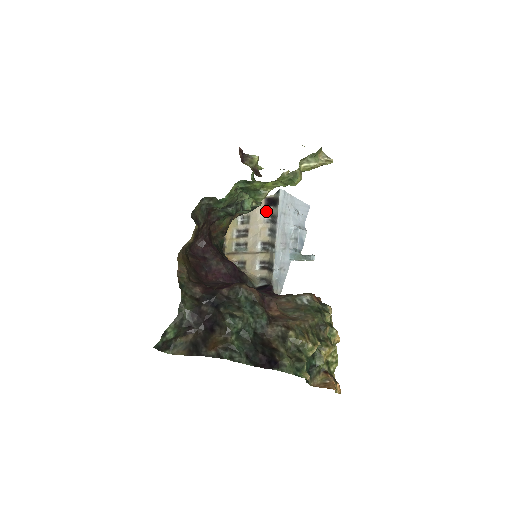
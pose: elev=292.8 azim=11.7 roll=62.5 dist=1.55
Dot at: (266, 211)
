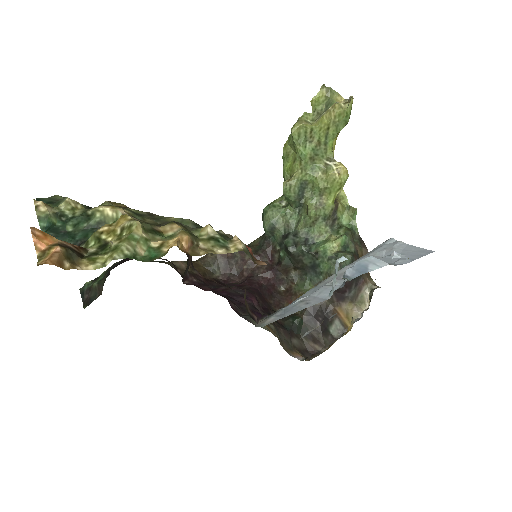
Dot at: occluded
